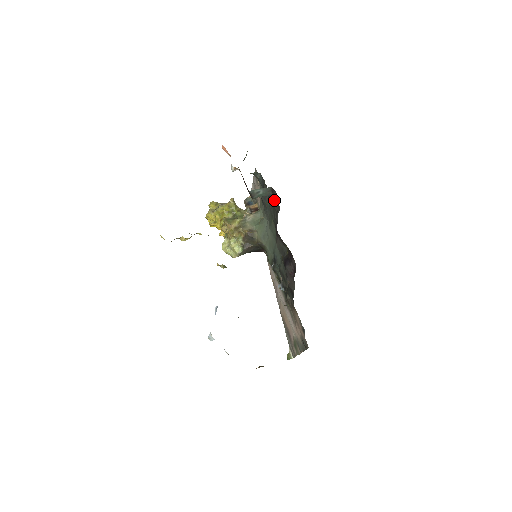
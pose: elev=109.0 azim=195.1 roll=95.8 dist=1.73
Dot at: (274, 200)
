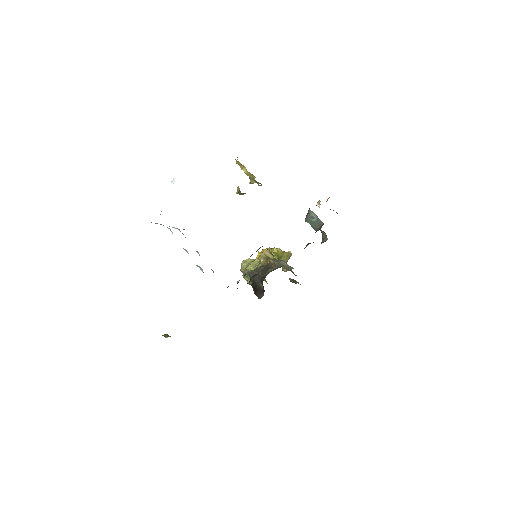
Dot at: (315, 232)
